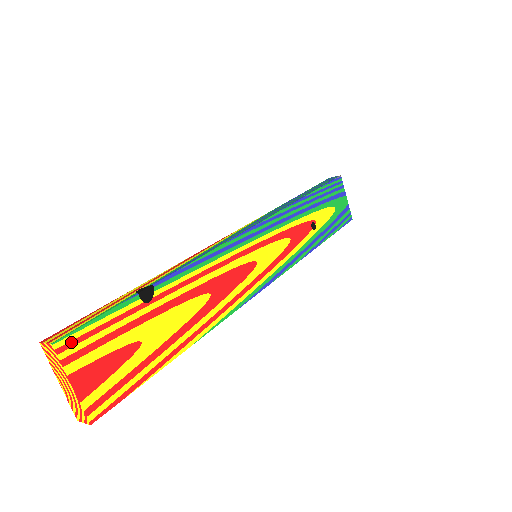
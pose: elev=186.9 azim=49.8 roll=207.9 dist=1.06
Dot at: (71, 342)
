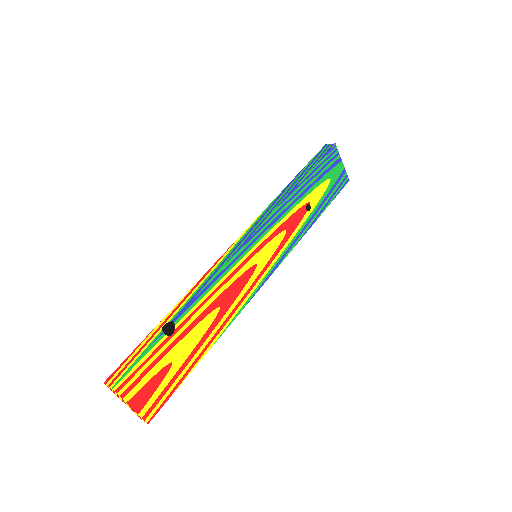
Dot at: (124, 382)
